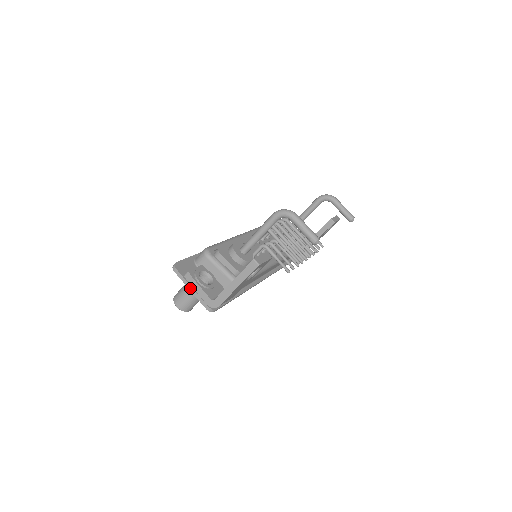
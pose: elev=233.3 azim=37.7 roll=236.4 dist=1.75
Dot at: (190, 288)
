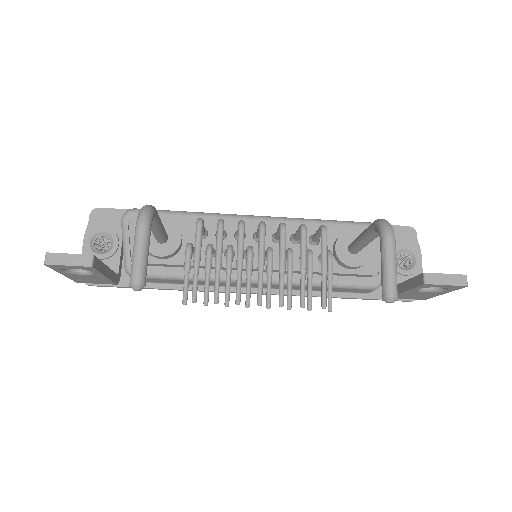
Dot at: occluded
